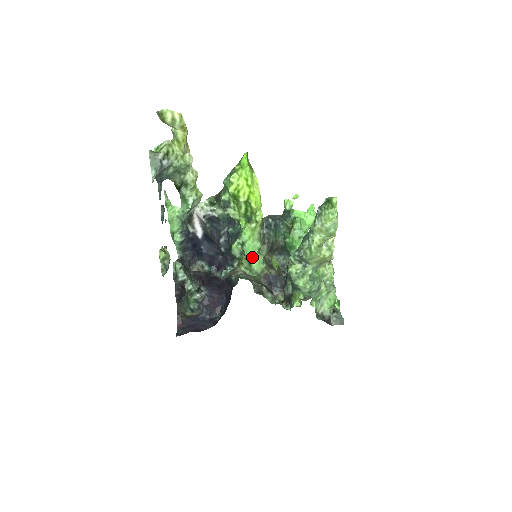
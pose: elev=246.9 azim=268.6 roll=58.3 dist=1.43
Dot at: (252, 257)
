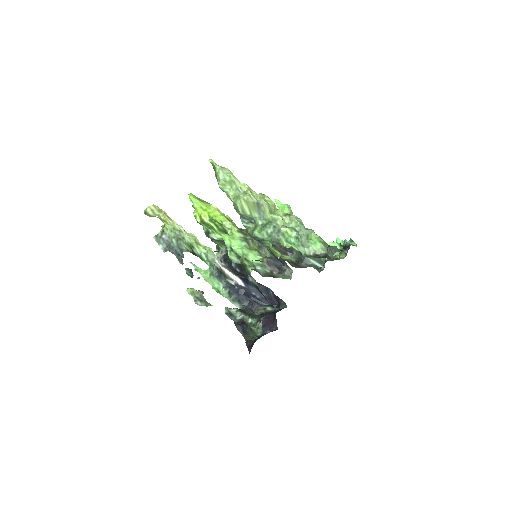
Dot at: (244, 254)
